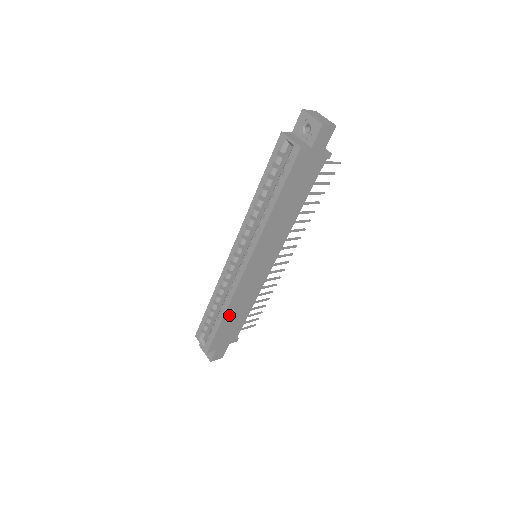
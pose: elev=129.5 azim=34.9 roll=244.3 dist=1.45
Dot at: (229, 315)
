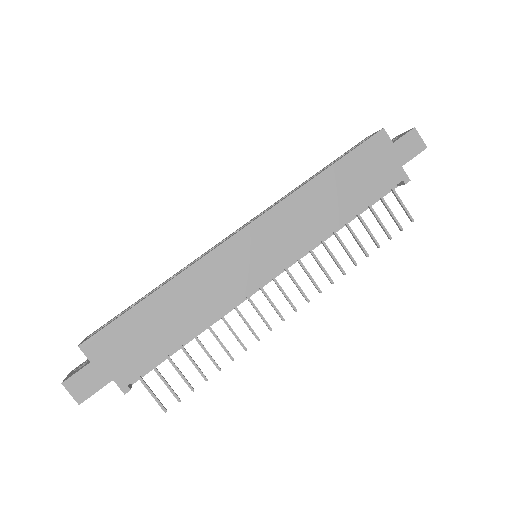
Dot at: (162, 301)
